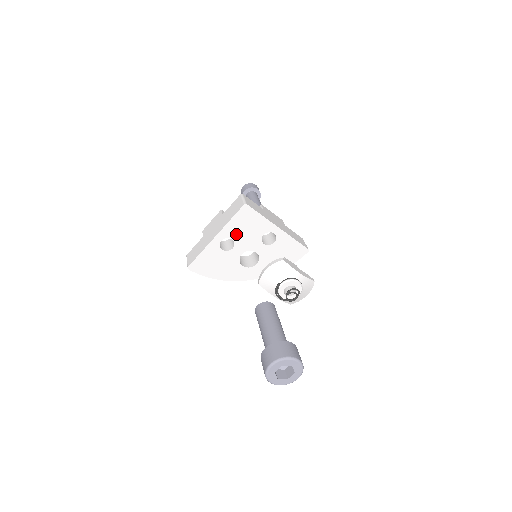
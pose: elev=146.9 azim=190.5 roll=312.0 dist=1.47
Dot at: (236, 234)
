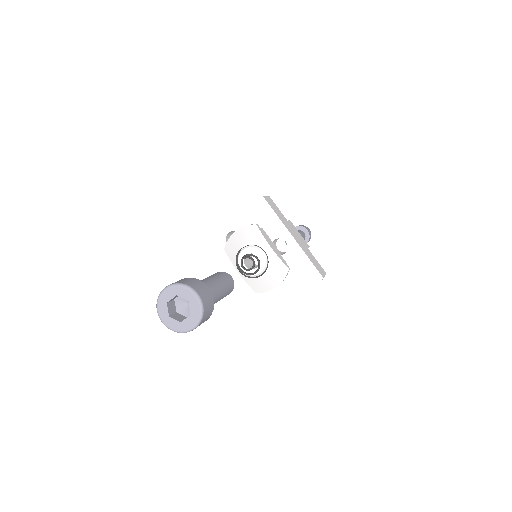
Dot at: occluded
